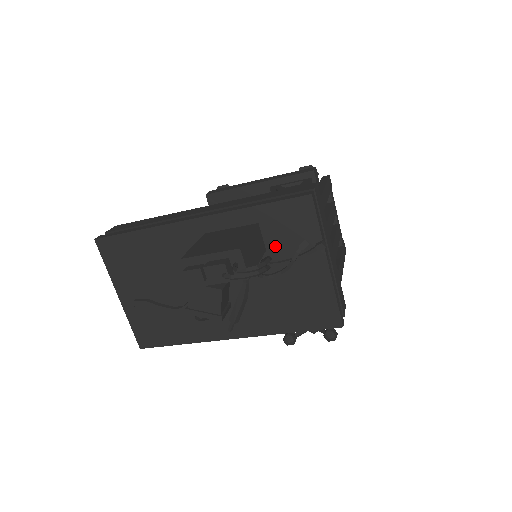
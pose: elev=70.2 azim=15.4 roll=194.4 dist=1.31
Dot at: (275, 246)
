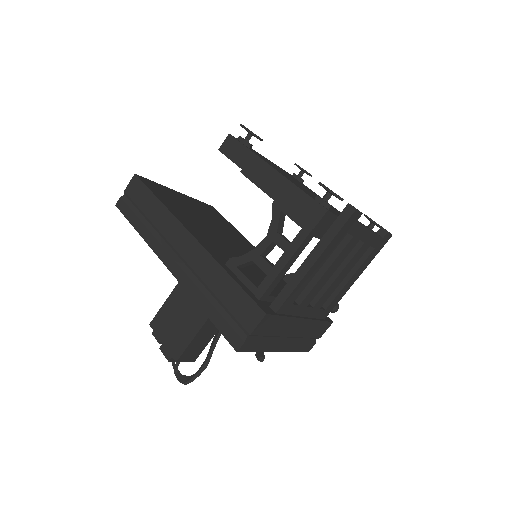
Dot at: occluded
